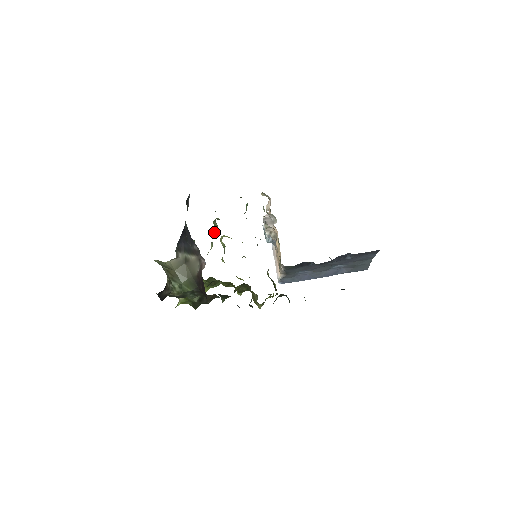
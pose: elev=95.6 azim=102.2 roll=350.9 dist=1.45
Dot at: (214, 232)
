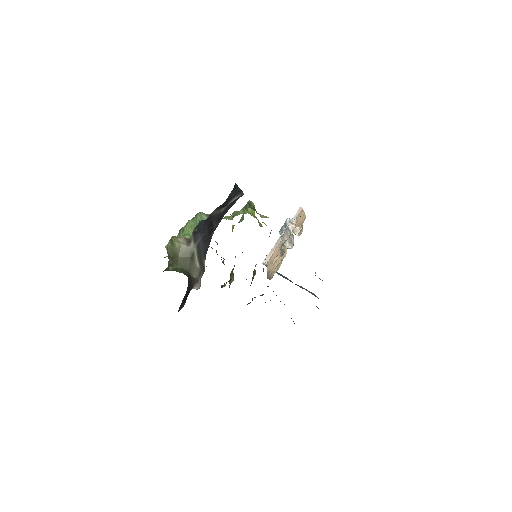
Dot at: (241, 212)
